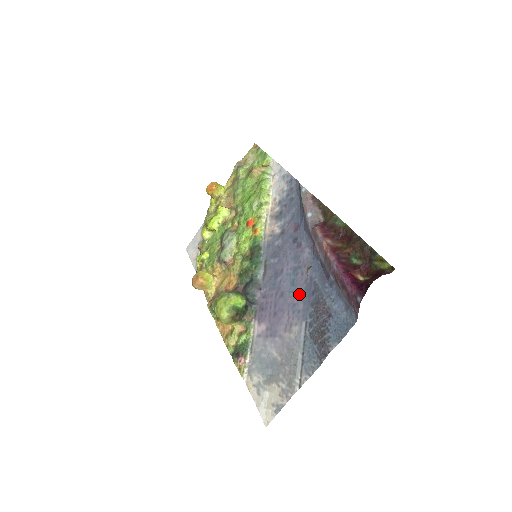
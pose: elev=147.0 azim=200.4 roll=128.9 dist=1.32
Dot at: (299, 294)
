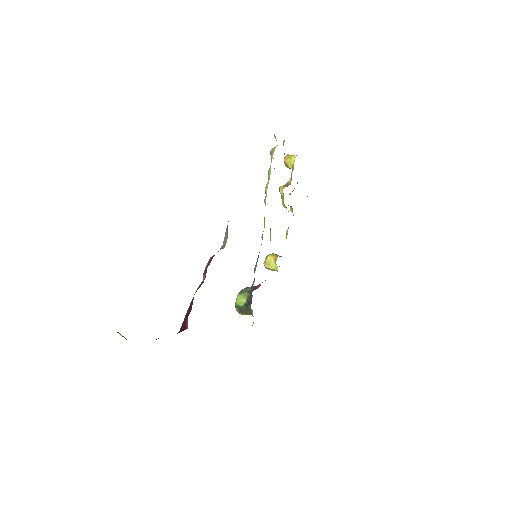
Dot at: occluded
